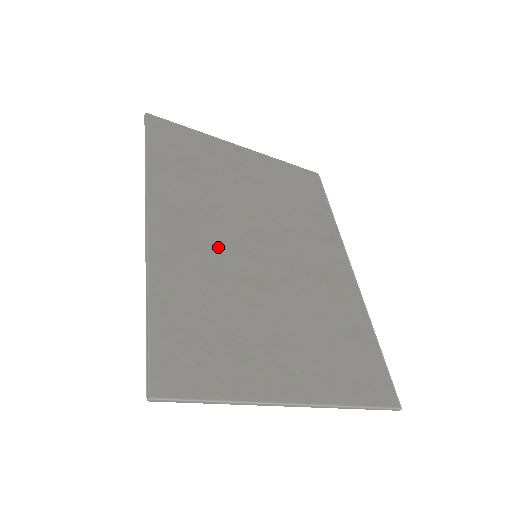
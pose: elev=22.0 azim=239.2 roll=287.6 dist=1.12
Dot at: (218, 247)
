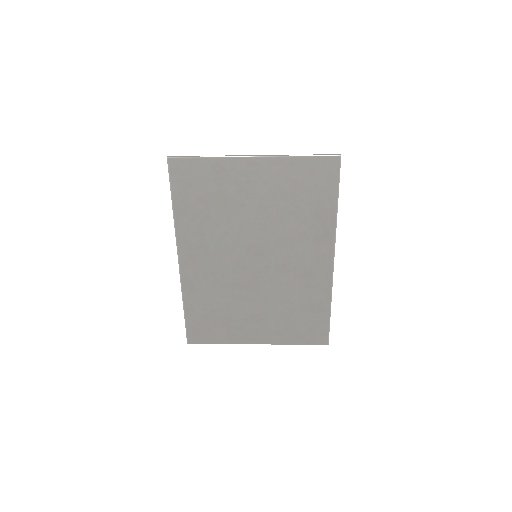
Dot at: (223, 267)
